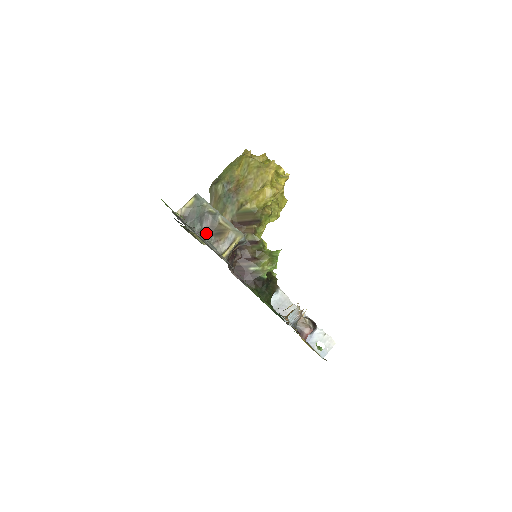
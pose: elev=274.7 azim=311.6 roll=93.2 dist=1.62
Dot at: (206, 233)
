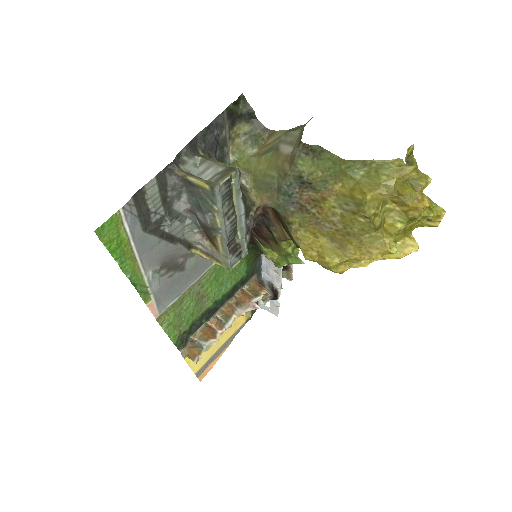
Dot at: (198, 219)
